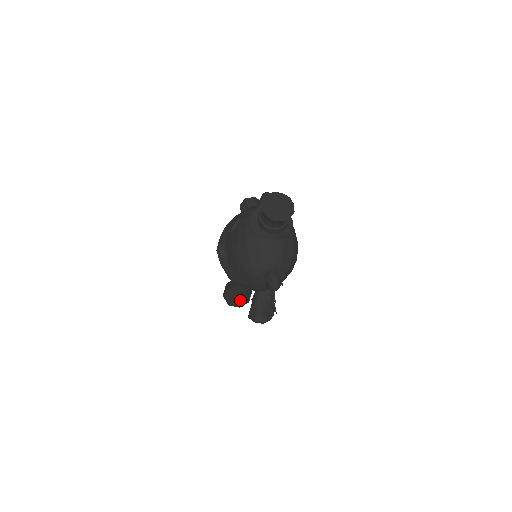
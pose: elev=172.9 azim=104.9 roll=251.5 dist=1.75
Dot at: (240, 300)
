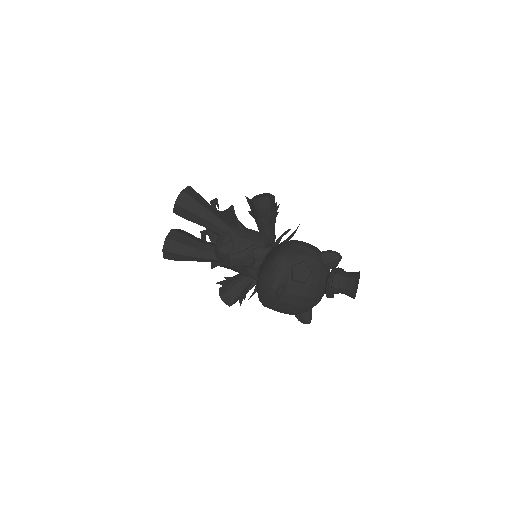
Dot at: occluded
